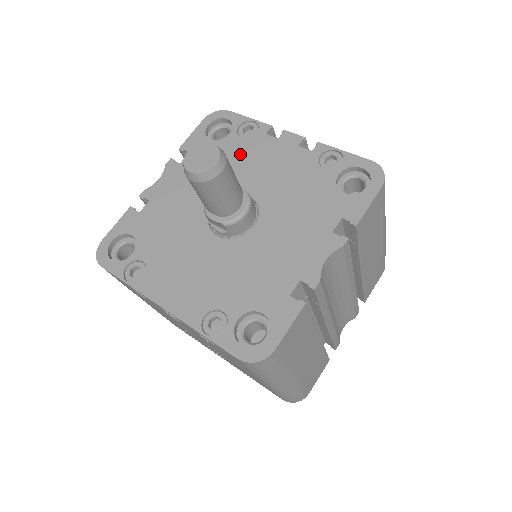
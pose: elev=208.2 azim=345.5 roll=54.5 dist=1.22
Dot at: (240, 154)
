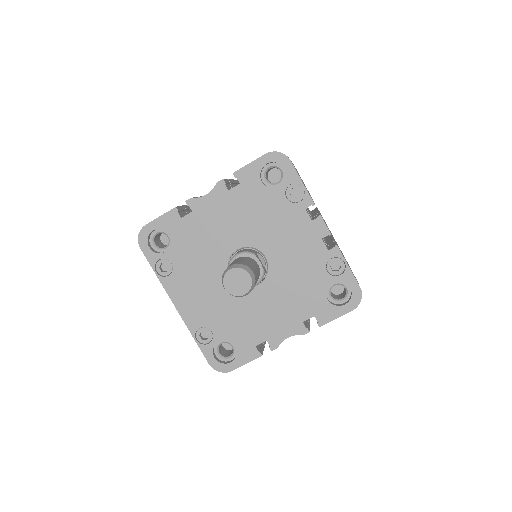
Dot at: (277, 215)
